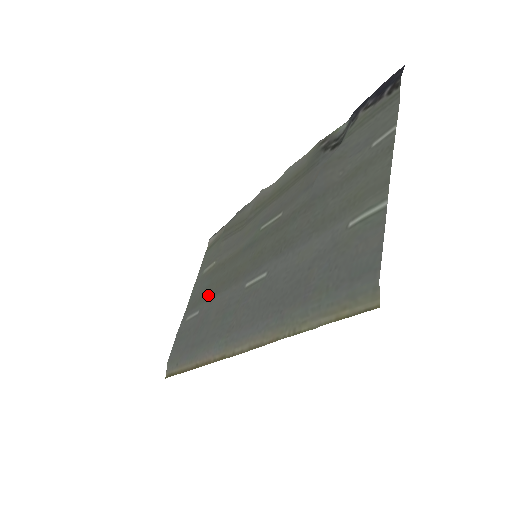
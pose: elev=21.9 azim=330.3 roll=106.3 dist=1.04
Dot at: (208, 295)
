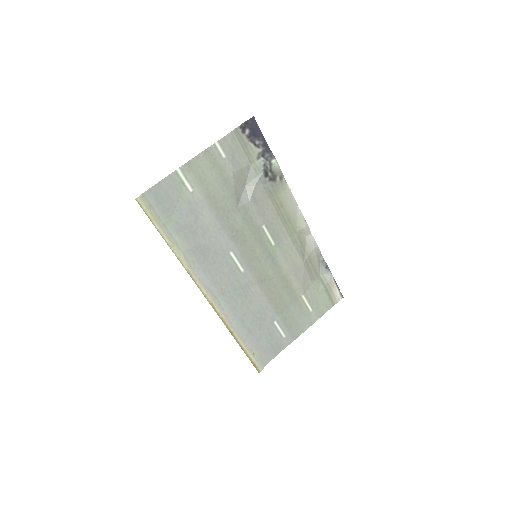
Dot at: (278, 308)
